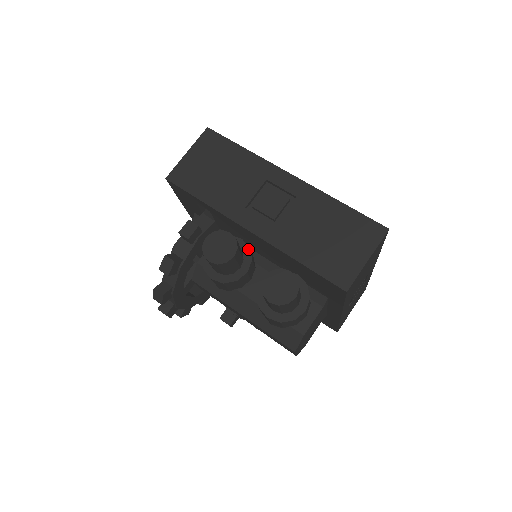
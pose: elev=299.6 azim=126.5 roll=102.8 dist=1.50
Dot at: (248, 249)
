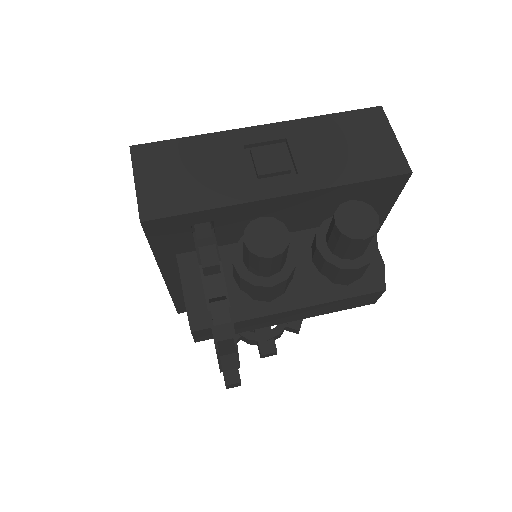
Dot at: occluded
